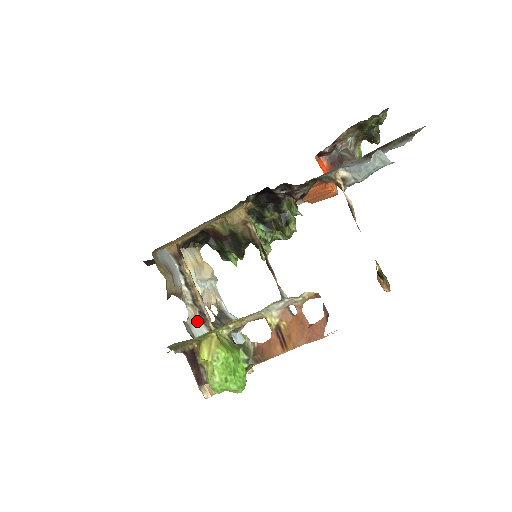
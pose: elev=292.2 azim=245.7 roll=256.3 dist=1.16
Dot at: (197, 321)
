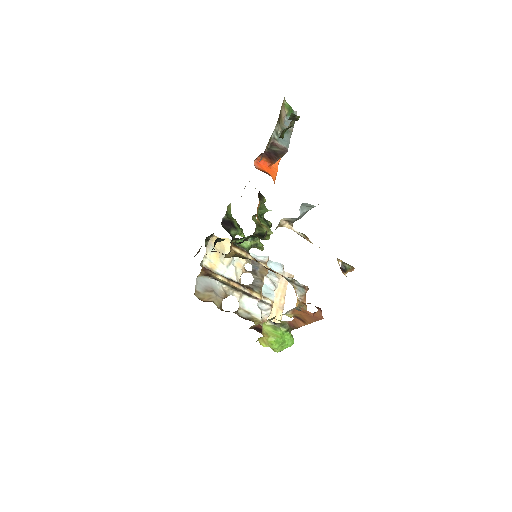
Dot at: (244, 298)
